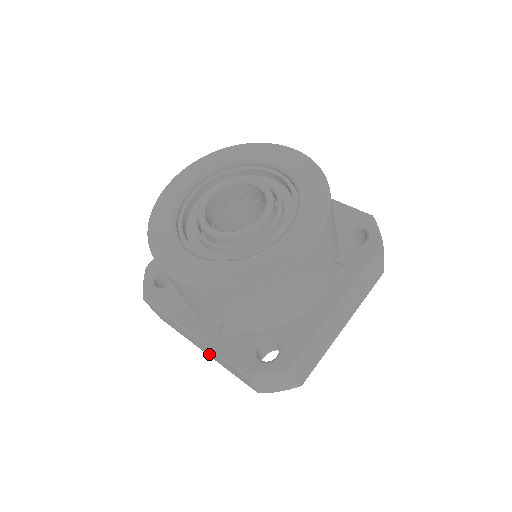
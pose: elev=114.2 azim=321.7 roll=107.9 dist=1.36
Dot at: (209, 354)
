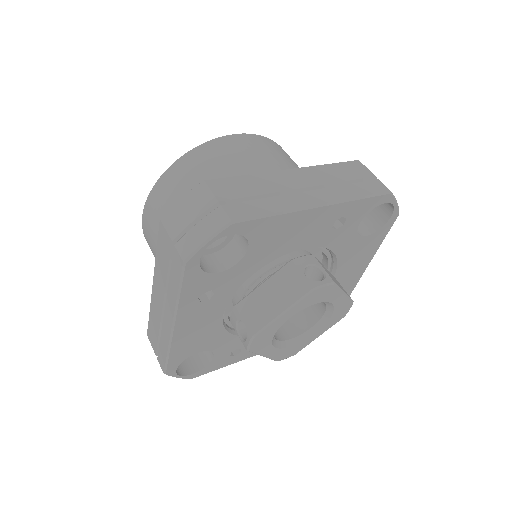
Dot at: (168, 306)
